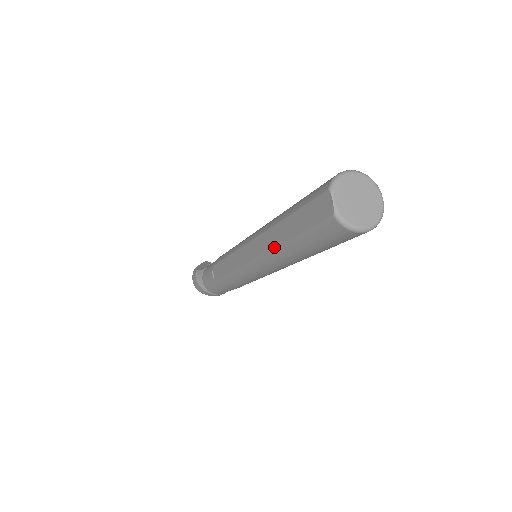
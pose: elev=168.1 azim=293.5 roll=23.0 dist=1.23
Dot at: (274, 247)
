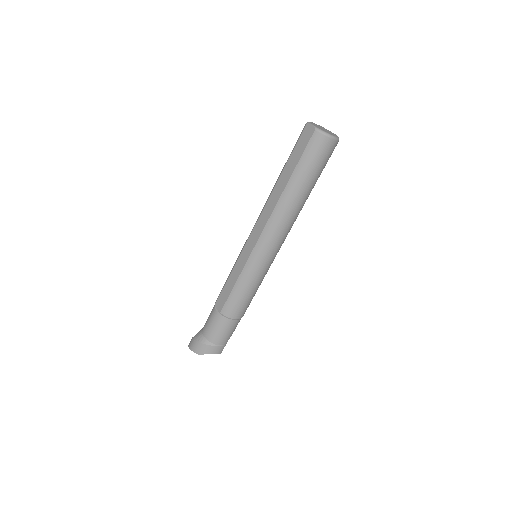
Dot at: (277, 201)
